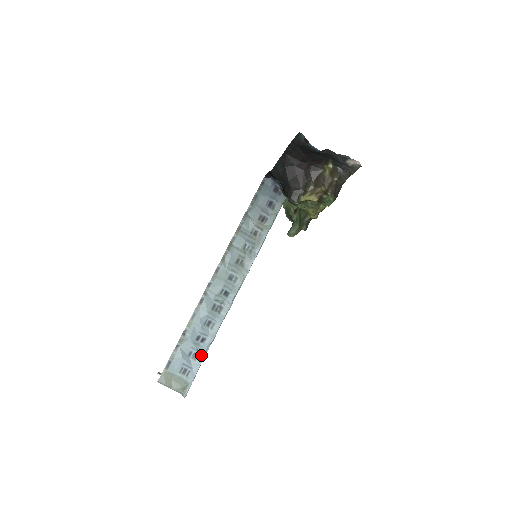
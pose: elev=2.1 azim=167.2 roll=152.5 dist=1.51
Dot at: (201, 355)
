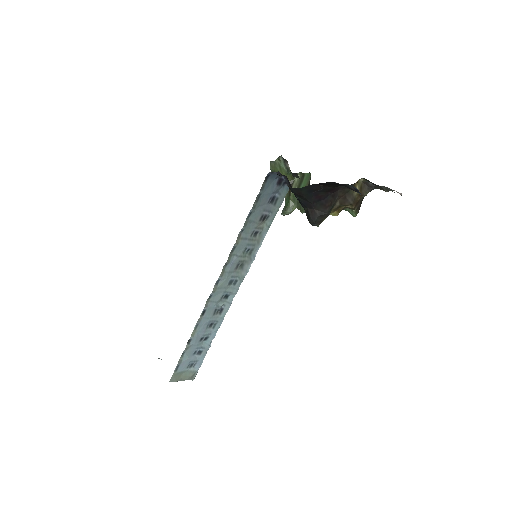
Dot at: (205, 350)
